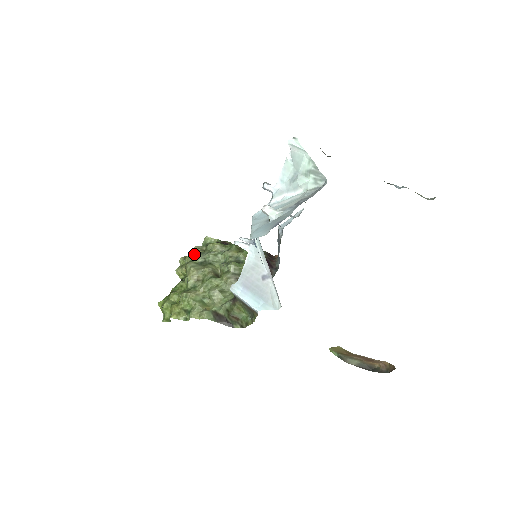
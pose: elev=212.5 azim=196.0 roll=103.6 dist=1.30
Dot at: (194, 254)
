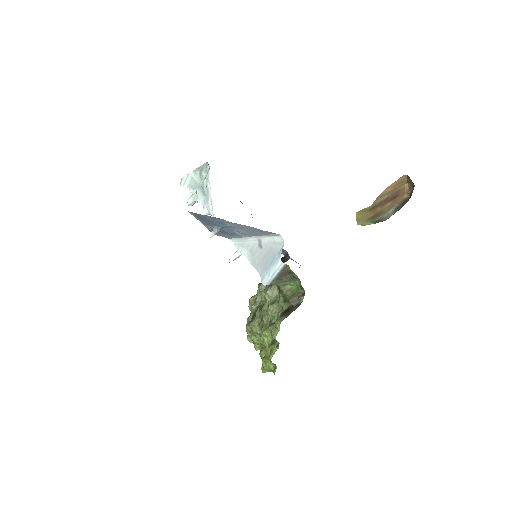
Dot at: (247, 322)
